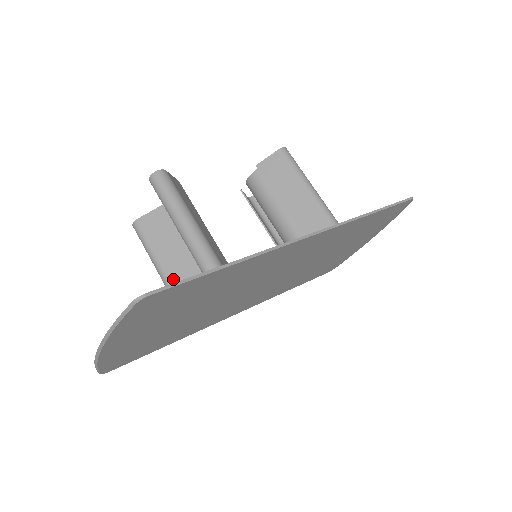
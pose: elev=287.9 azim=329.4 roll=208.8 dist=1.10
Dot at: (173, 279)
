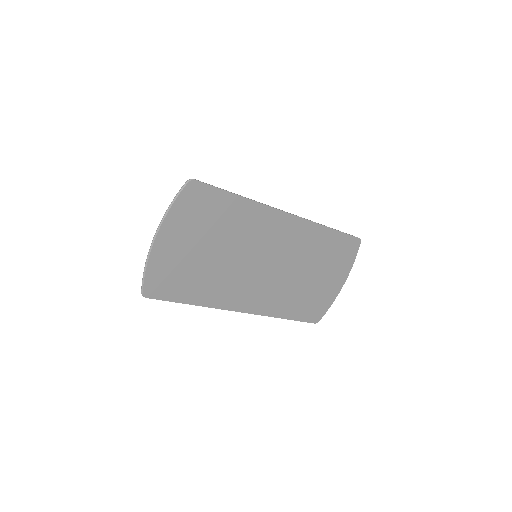
Dot at: occluded
